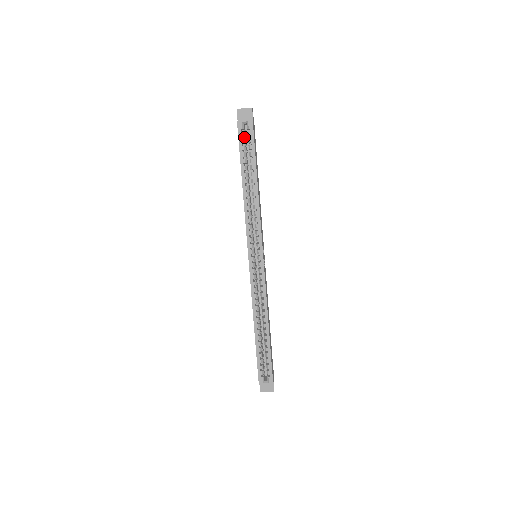
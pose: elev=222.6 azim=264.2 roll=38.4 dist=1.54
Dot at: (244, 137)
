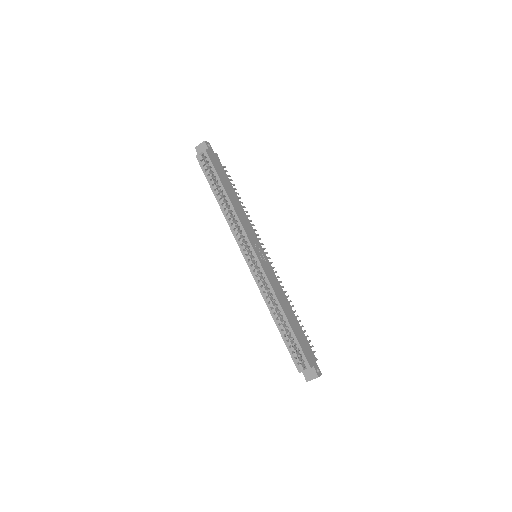
Dot at: (206, 165)
